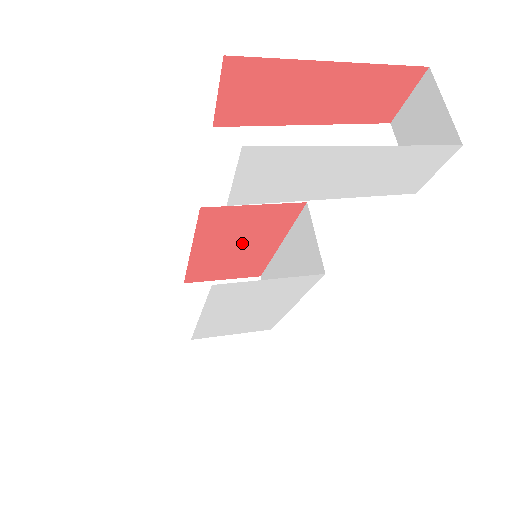
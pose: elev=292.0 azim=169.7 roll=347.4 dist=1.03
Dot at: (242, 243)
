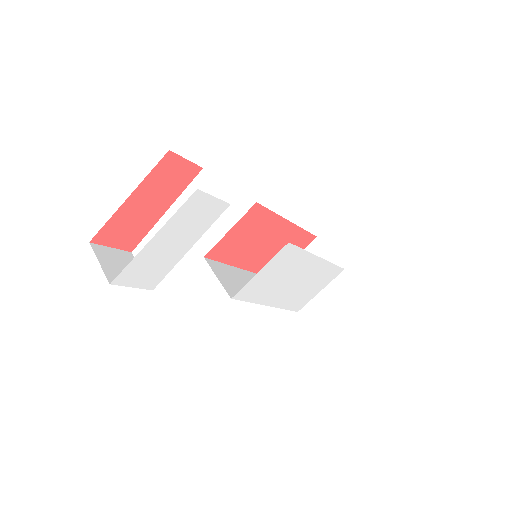
Dot at: (263, 242)
